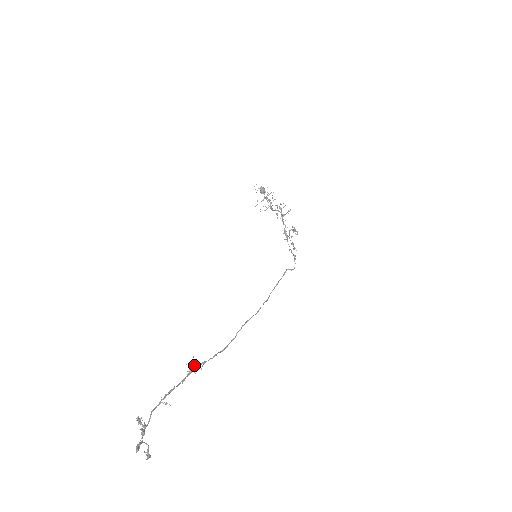
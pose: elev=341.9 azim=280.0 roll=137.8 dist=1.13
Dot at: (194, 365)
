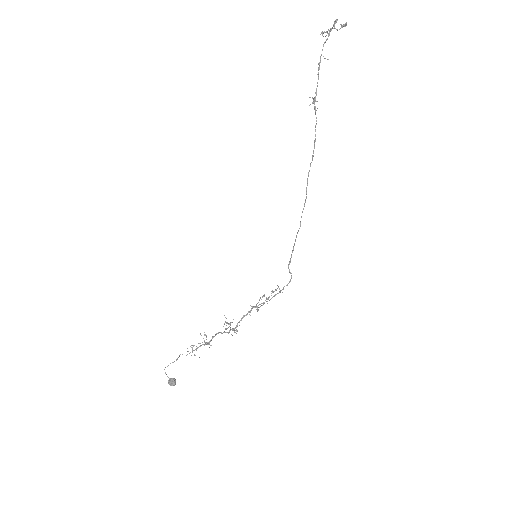
Dot at: (313, 103)
